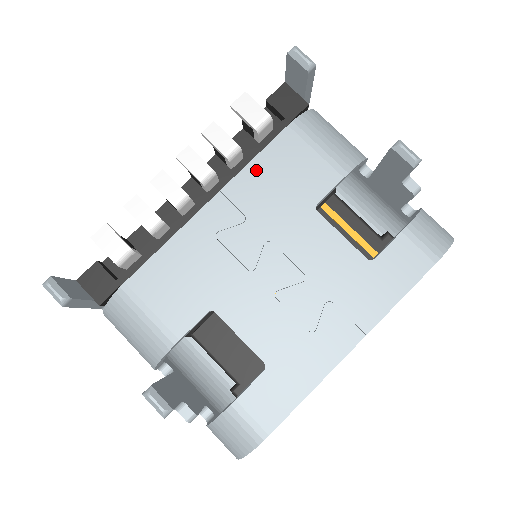
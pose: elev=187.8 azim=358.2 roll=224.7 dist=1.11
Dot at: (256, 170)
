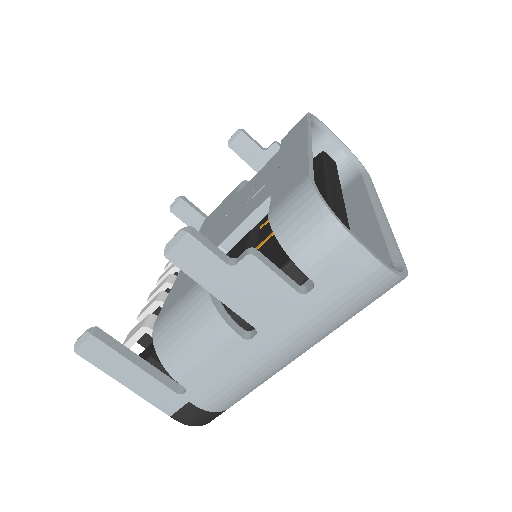
Dot at: occluded
